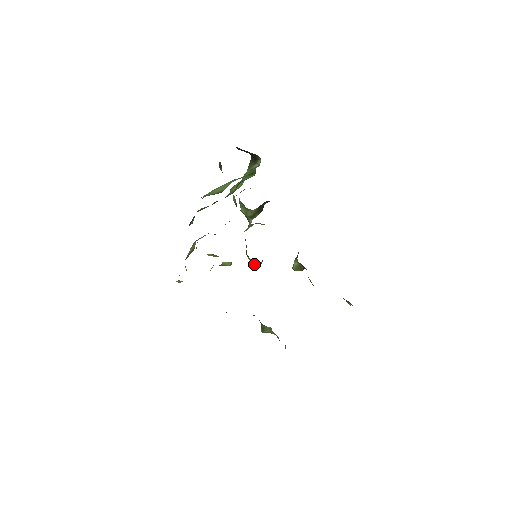
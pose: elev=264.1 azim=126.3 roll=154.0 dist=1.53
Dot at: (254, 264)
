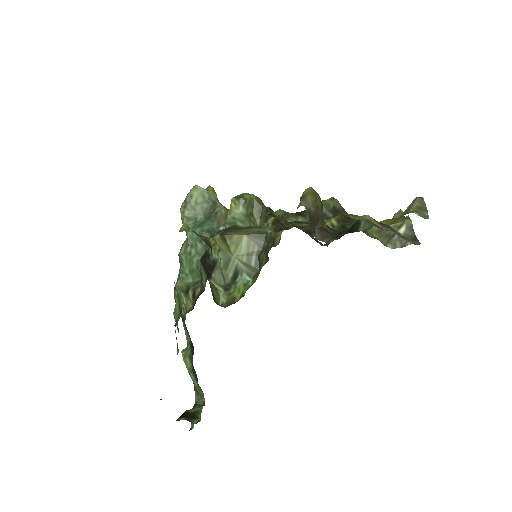
Dot at: occluded
